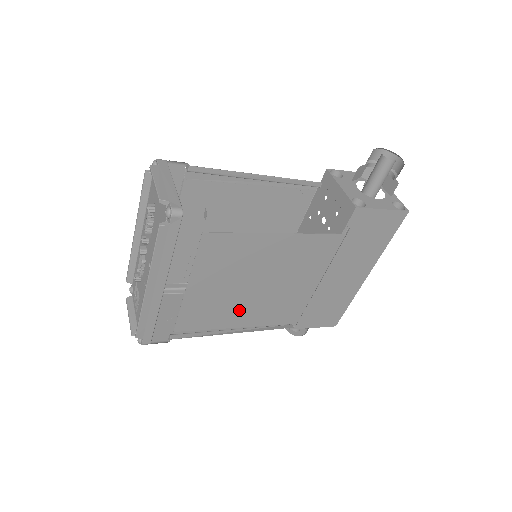
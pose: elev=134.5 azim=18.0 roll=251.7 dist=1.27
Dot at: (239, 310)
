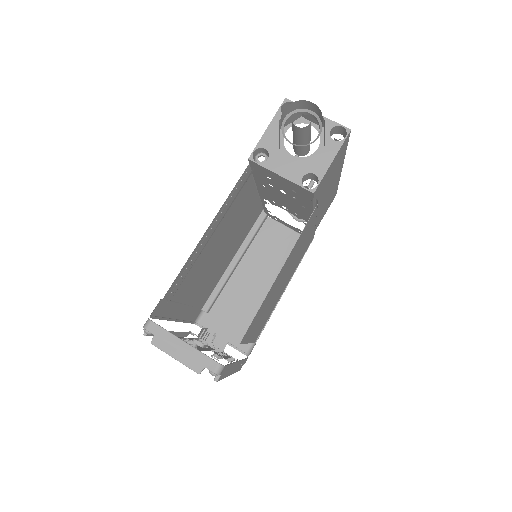
Dot at: (280, 293)
